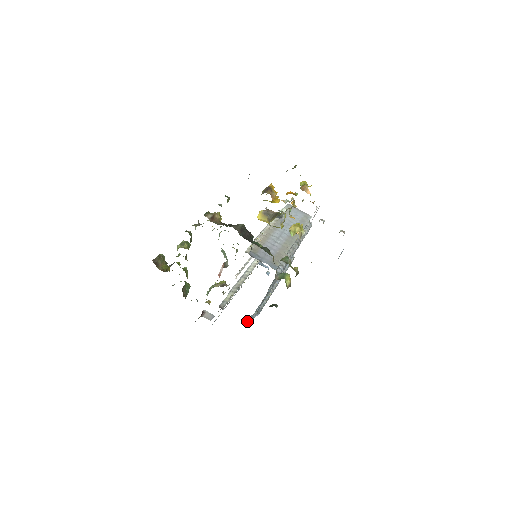
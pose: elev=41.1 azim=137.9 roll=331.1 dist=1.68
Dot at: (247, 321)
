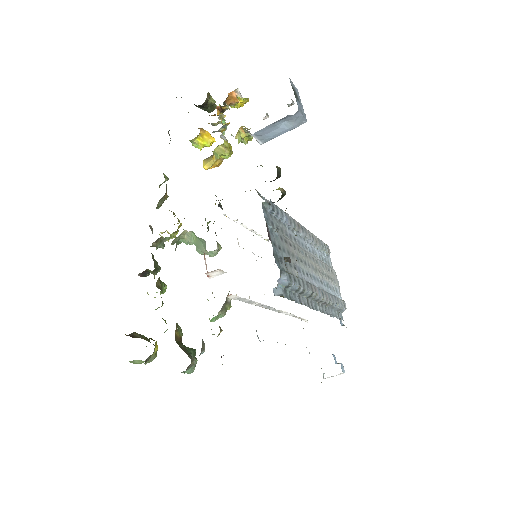
Dot at: occluded
